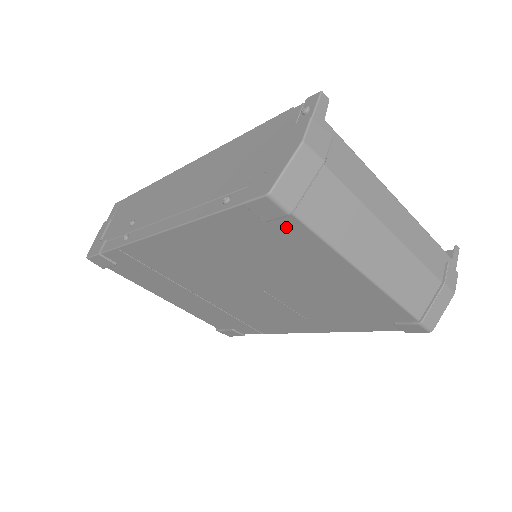
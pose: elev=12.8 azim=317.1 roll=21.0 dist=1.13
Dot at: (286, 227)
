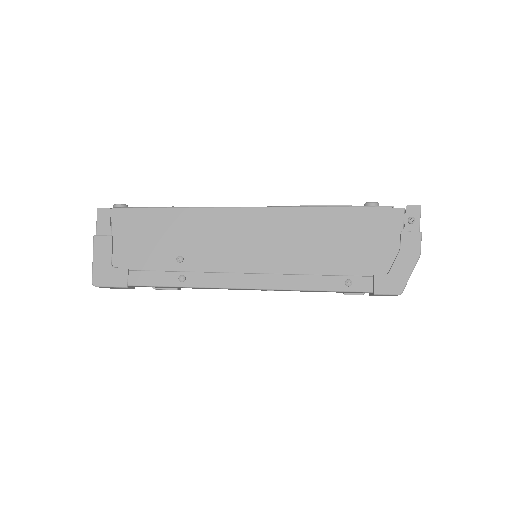
Dot at: occluded
